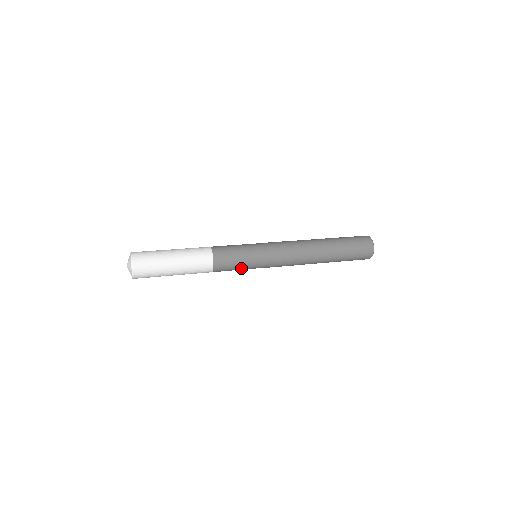
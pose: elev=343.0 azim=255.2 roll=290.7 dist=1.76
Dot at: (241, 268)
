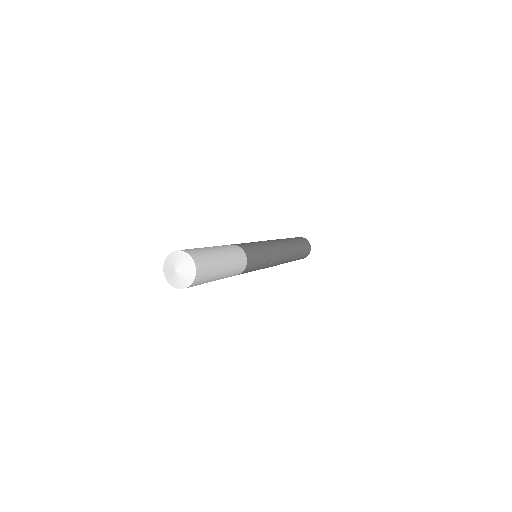
Dot at: occluded
